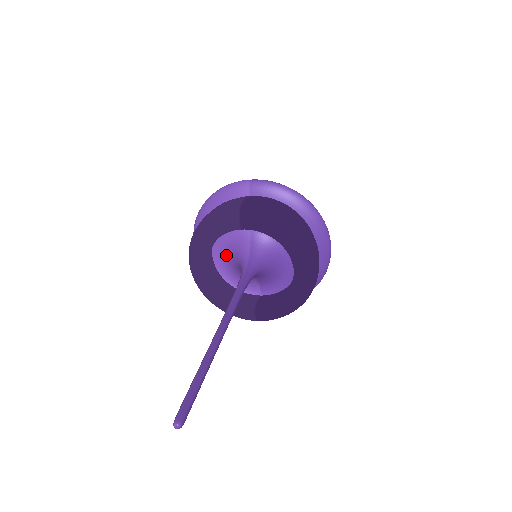
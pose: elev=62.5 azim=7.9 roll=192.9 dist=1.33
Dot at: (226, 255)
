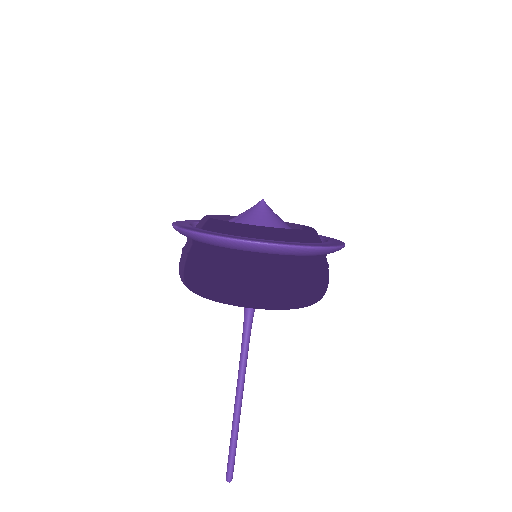
Dot at: occluded
